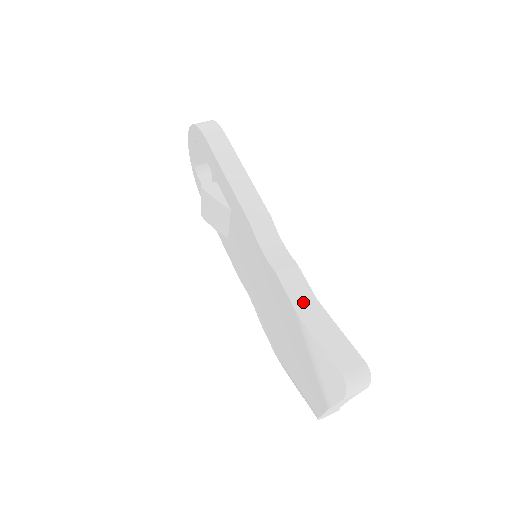
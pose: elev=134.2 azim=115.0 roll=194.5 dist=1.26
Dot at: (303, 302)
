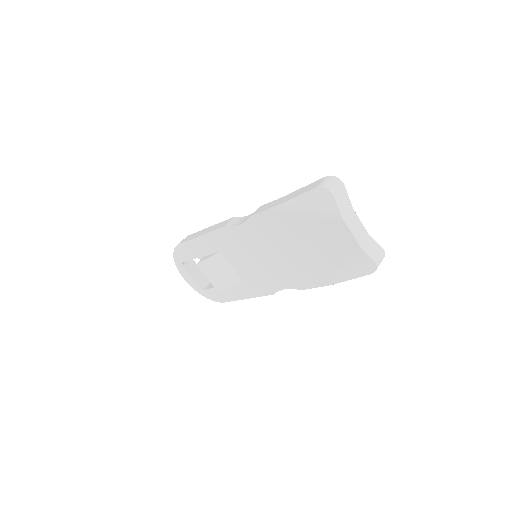
Dot at: (274, 204)
